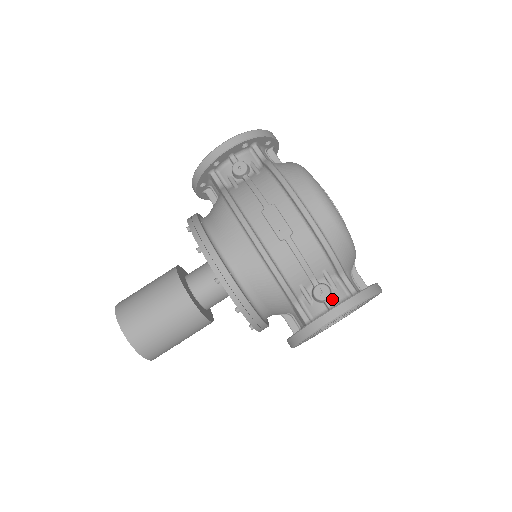
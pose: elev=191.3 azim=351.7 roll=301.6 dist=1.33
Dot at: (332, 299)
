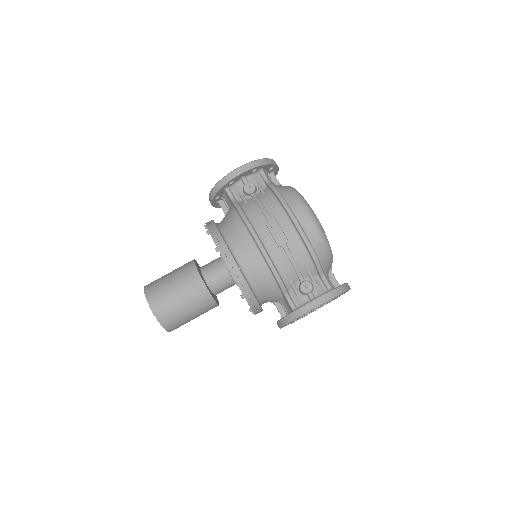
Dot at: (314, 293)
